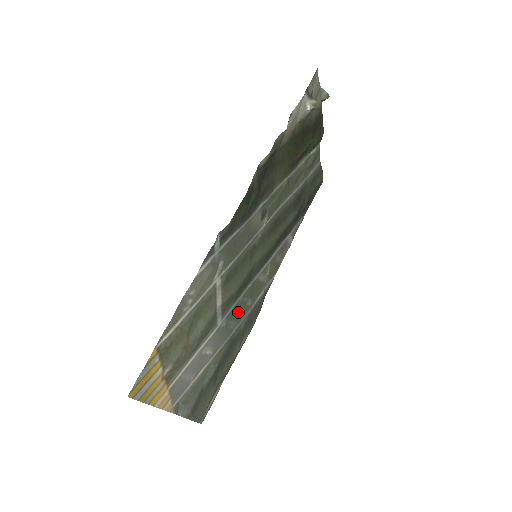
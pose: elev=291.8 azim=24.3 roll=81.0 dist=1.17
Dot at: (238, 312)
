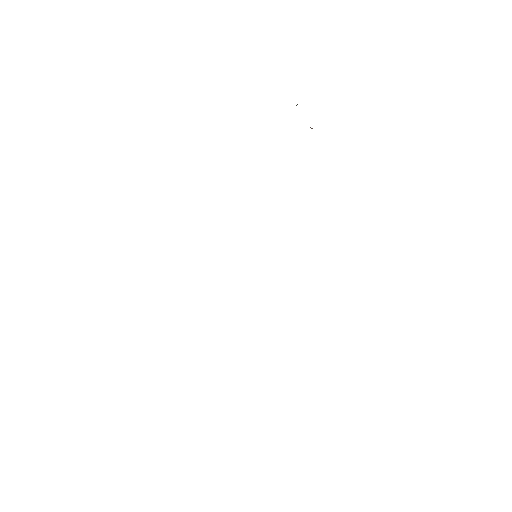
Dot at: occluded
